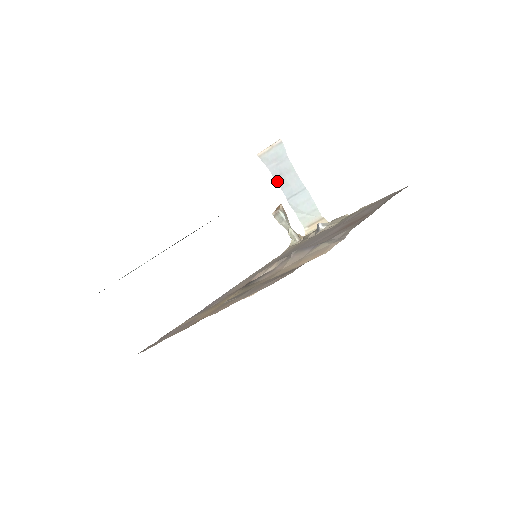
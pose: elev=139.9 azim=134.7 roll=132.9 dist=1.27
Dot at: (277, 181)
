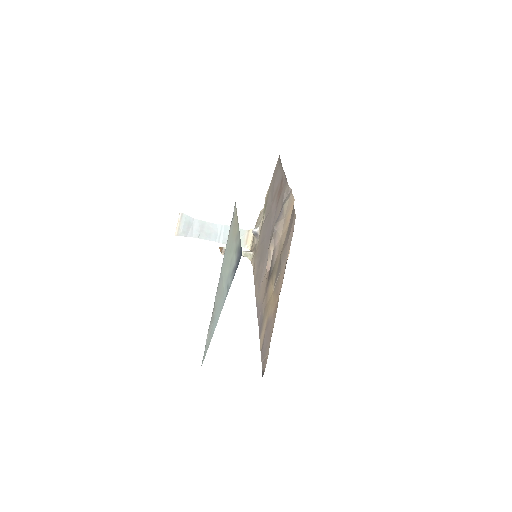
Dot at: (202, 238)
